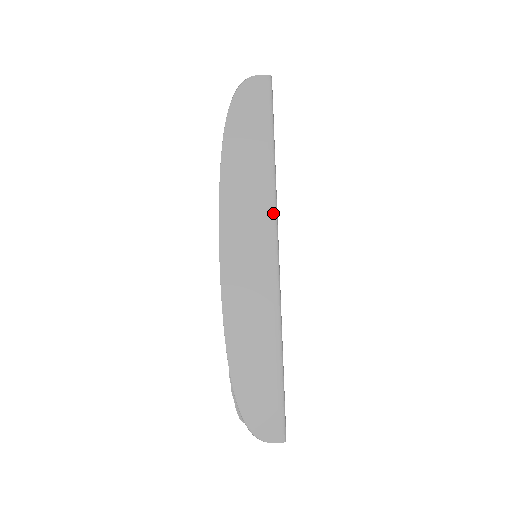
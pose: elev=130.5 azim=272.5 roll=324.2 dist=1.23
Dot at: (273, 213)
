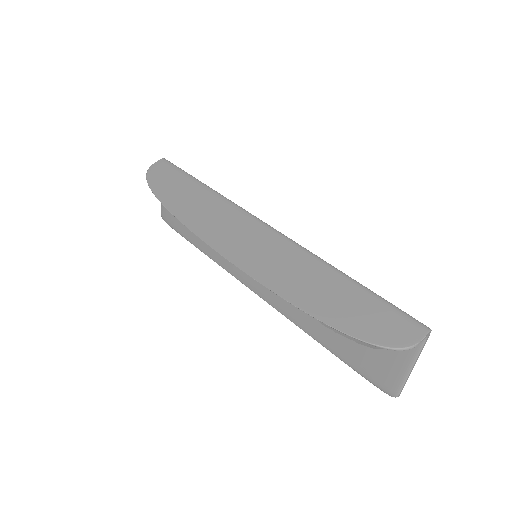
Dot at: (239, 209)
